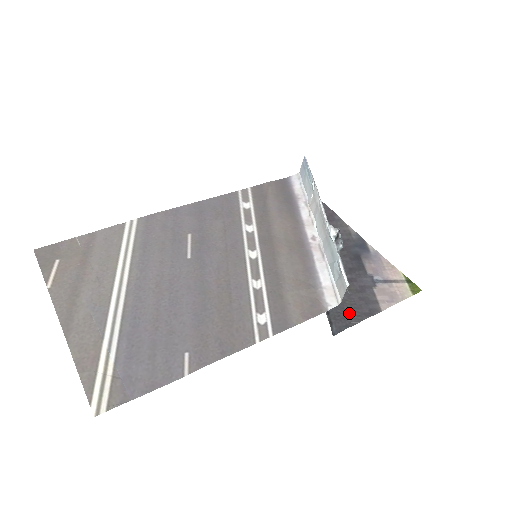
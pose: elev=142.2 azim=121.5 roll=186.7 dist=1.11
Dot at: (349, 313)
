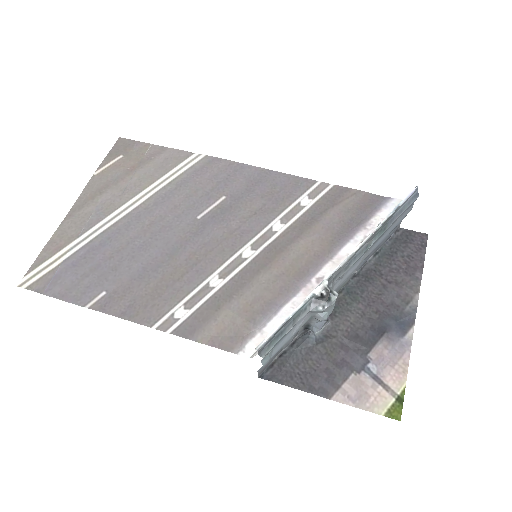
Dot at: (298, 372)
